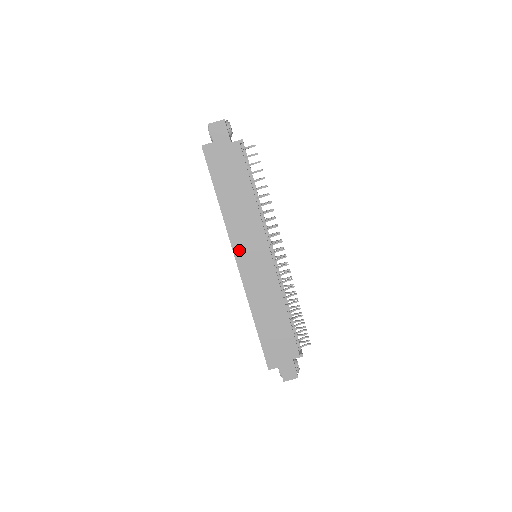
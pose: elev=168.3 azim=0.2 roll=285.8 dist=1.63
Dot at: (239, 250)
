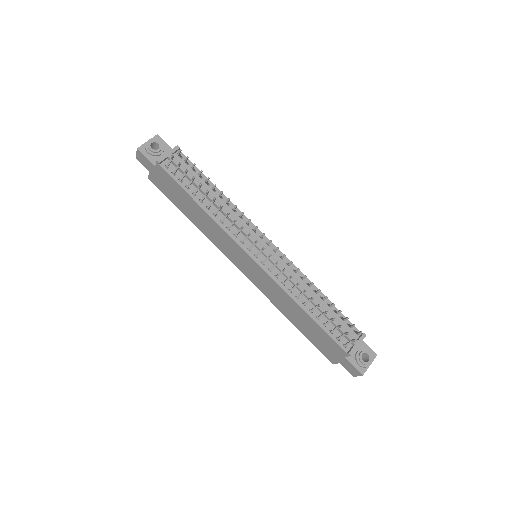
Dot at: (232, 259)
